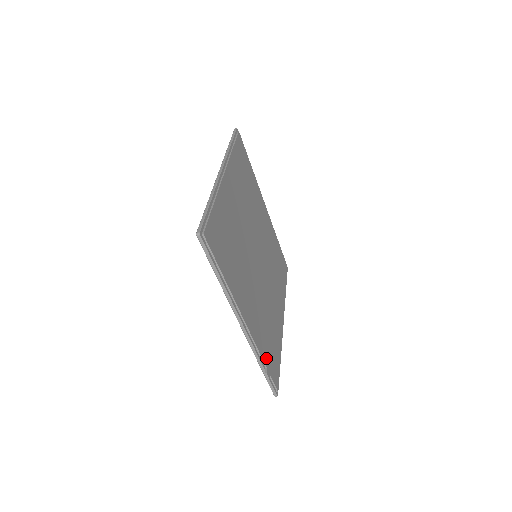
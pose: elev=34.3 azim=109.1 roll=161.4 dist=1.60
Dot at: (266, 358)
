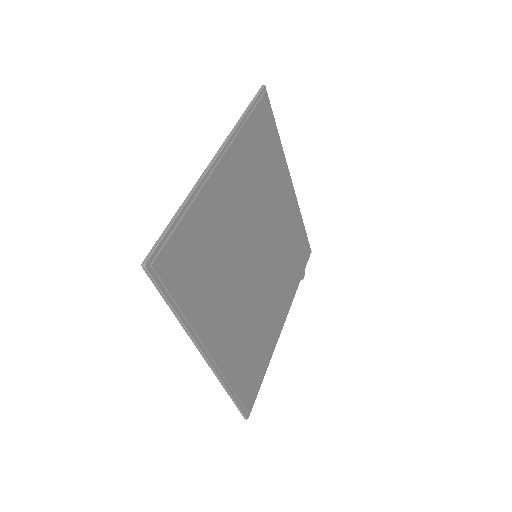
Dot at: (299, 275)
